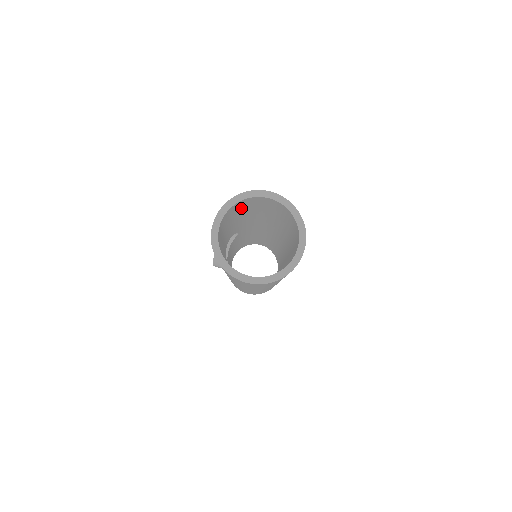
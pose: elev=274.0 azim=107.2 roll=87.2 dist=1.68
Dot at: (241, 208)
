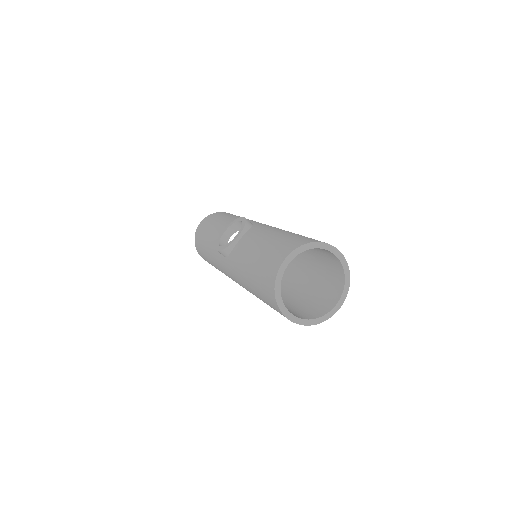
Dot at: occluded
